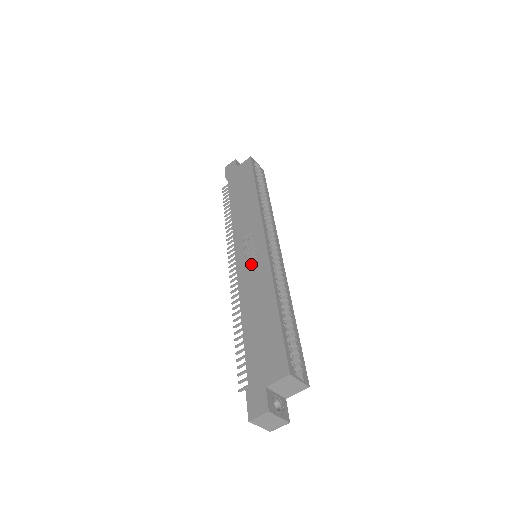
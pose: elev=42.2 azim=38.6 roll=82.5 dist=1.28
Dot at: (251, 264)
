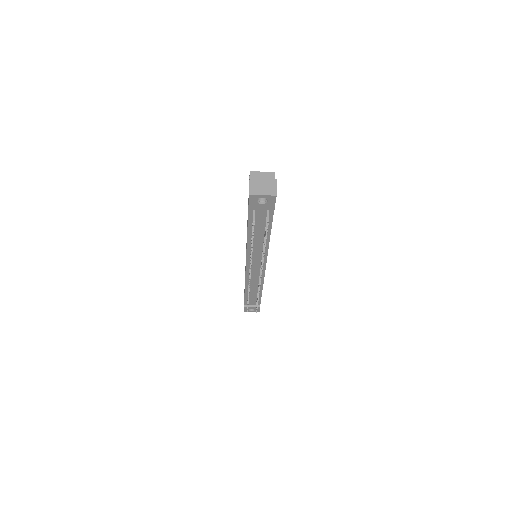
Dot at: occluded
